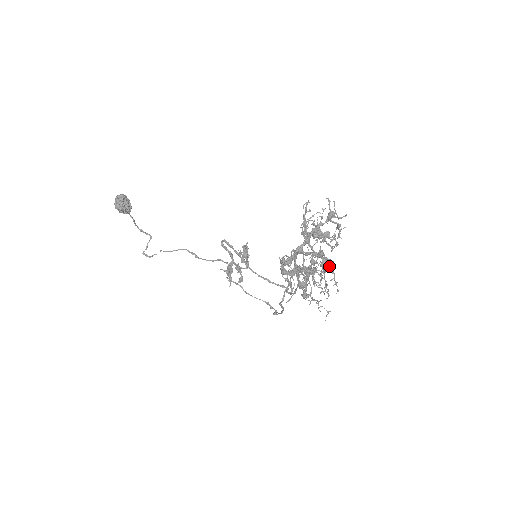
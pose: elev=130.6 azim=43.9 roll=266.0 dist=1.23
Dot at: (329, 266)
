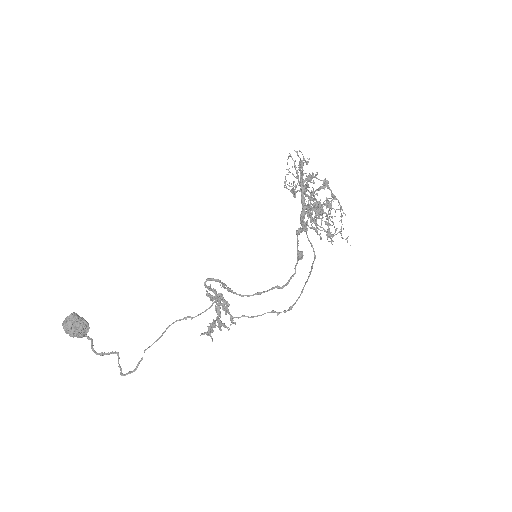
Dot at: (332, 193)
